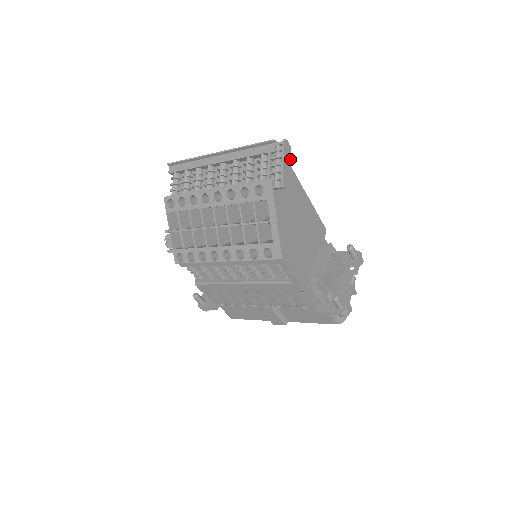
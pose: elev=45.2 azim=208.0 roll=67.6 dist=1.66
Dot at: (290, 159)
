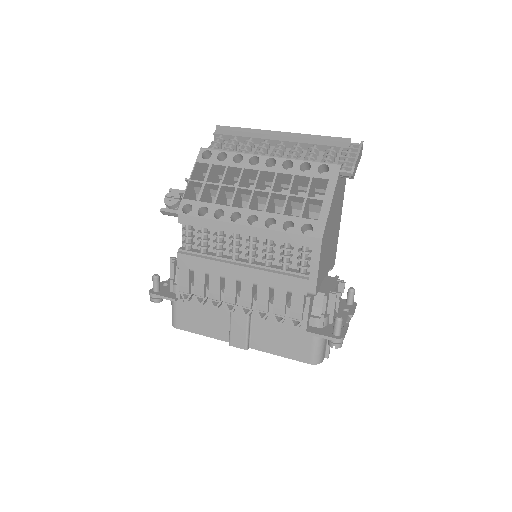
Dot at: (359, 161)
